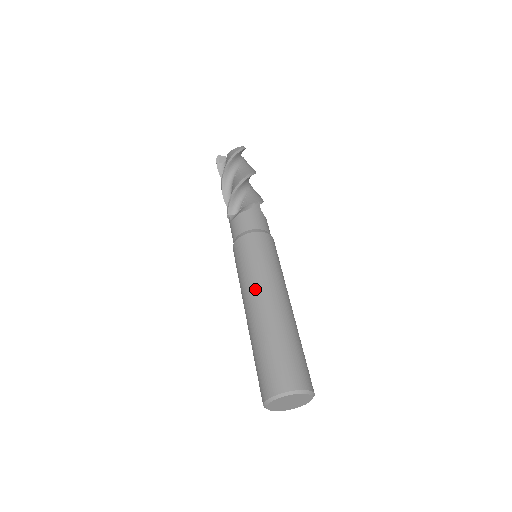
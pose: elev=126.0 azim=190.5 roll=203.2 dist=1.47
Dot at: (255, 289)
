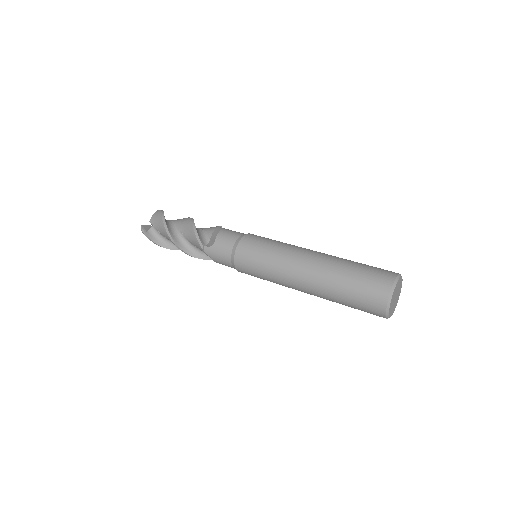
Dot at: (295, 255)
